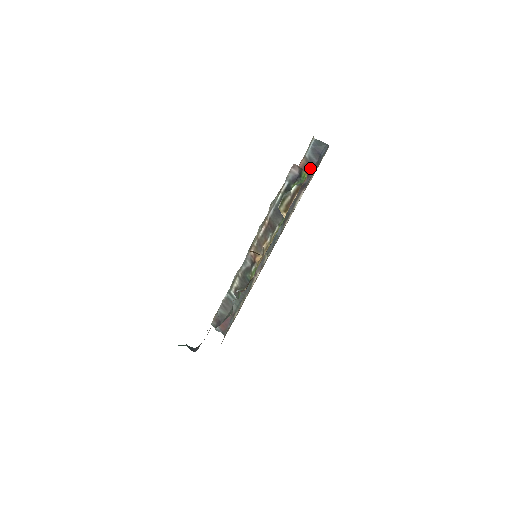
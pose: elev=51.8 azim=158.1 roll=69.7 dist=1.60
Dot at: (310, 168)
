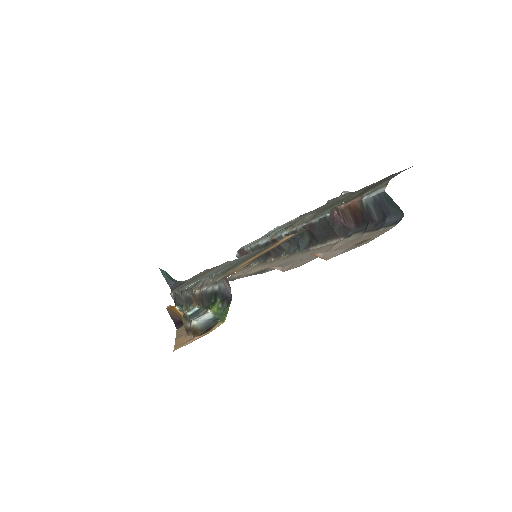
Dot at: (364, 219)
